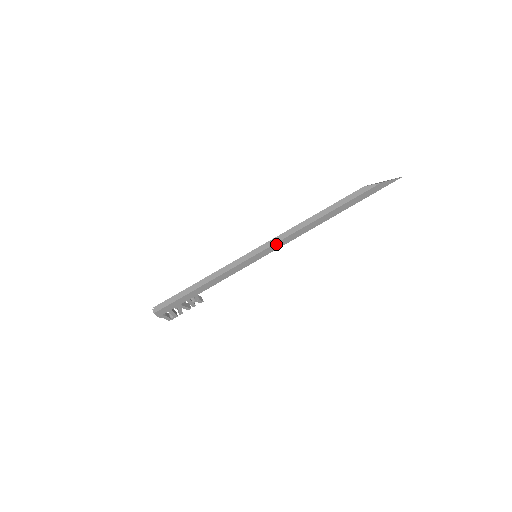
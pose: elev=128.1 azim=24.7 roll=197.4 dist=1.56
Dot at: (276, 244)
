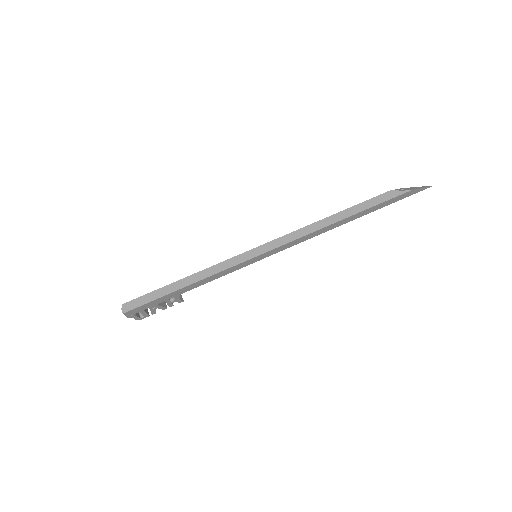
Dot at: (283, 246)
